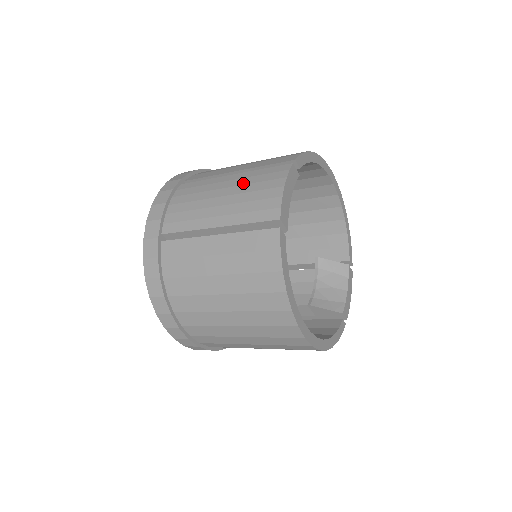
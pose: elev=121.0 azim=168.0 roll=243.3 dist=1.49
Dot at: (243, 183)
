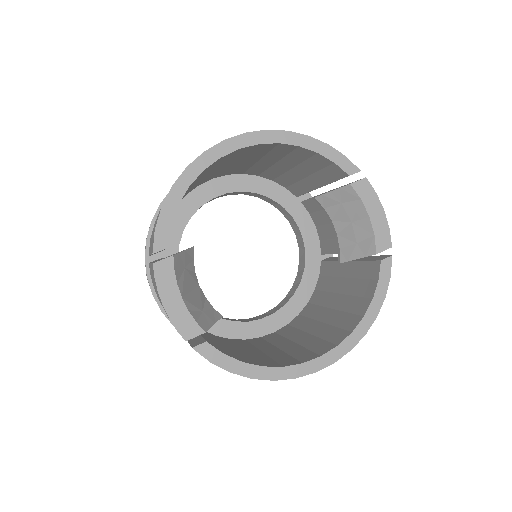
Dot at: occluded
